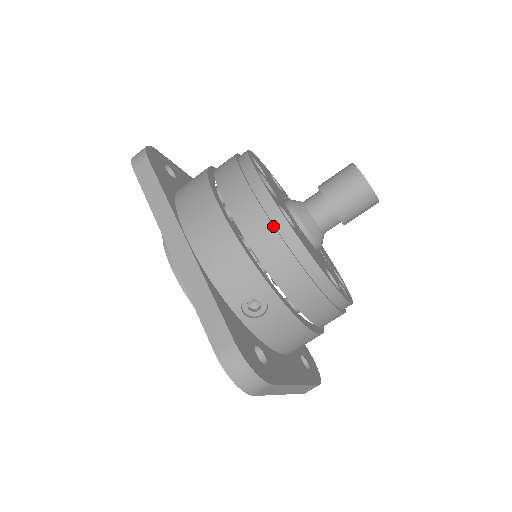
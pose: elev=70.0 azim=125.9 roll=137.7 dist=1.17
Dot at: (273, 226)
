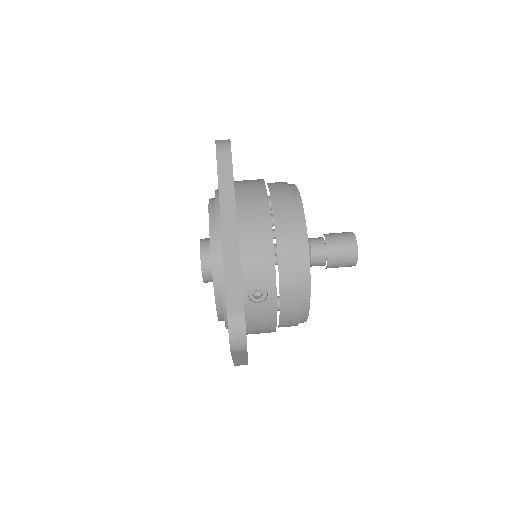
Dot at: (300, 251)
